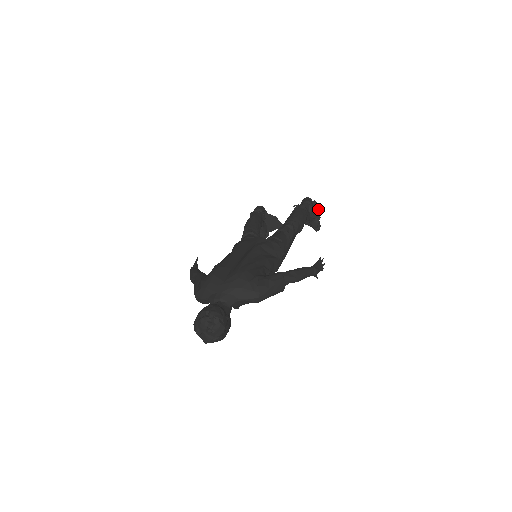
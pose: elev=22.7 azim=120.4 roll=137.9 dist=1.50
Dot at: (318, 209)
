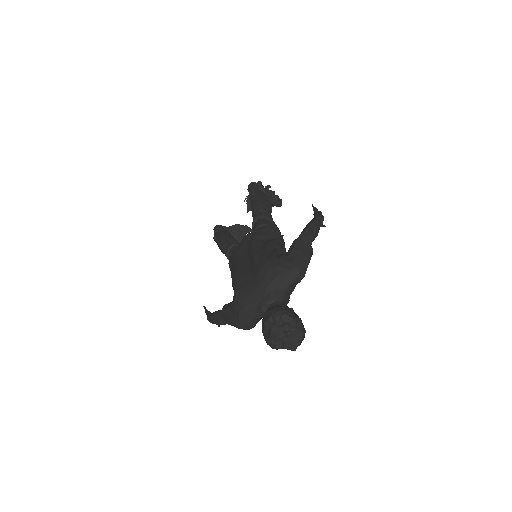
Dot at: (267, 186)
